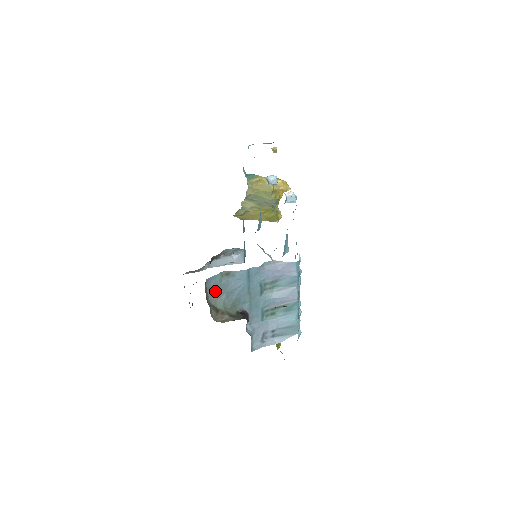
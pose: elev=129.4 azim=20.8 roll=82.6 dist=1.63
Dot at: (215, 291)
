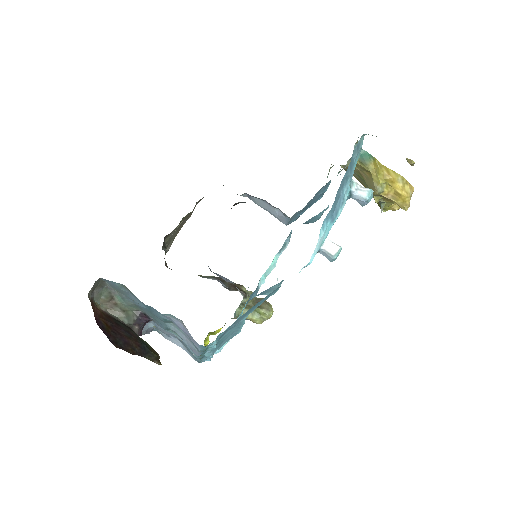
Dot at: (115, 287)
